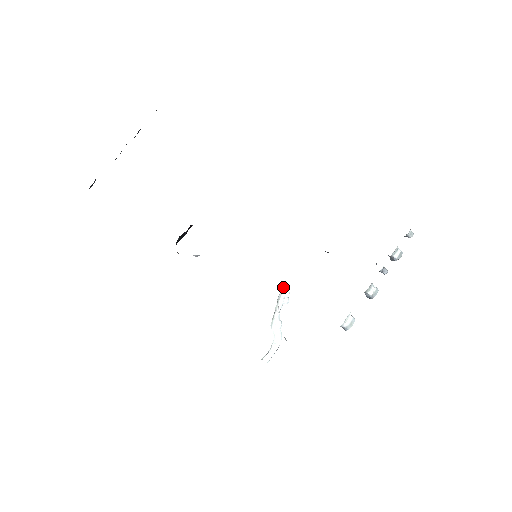
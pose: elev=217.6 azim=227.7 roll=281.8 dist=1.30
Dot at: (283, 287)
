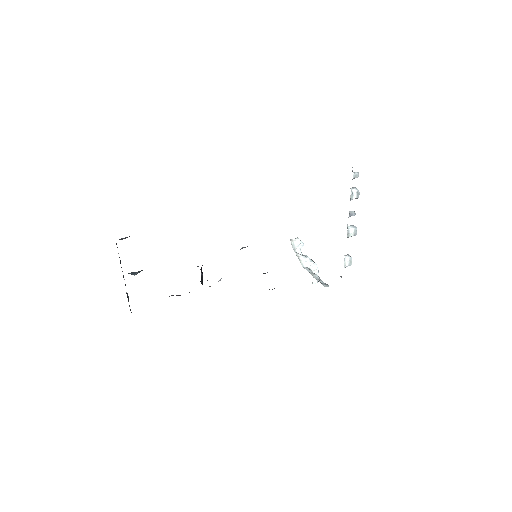
Dot at: (292, 242)
